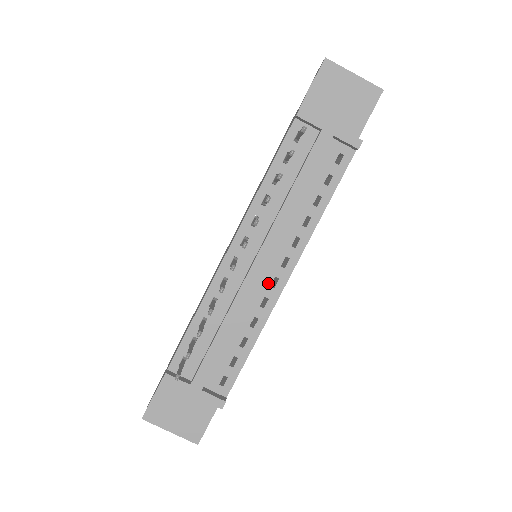
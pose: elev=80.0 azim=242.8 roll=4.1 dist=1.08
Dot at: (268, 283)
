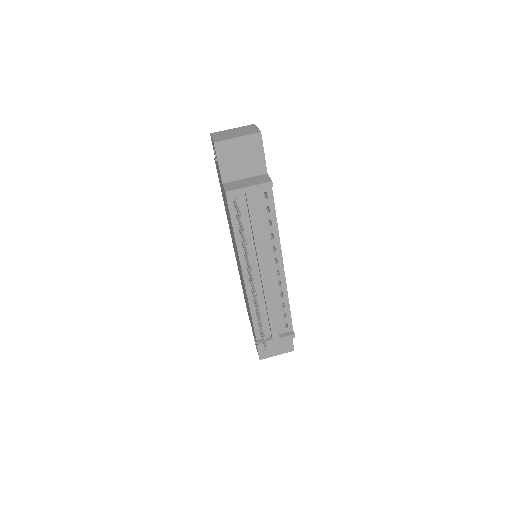
Dot at: (275, 275)
